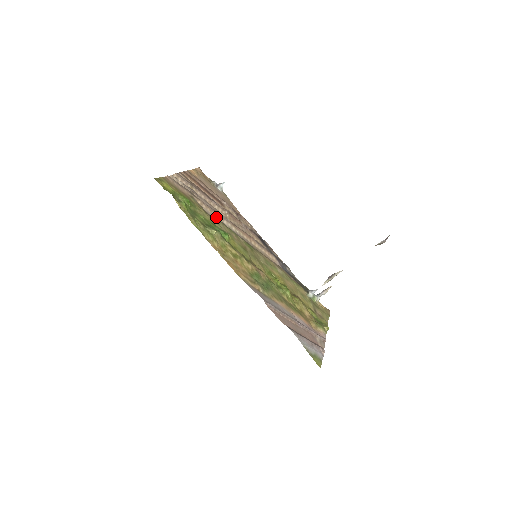
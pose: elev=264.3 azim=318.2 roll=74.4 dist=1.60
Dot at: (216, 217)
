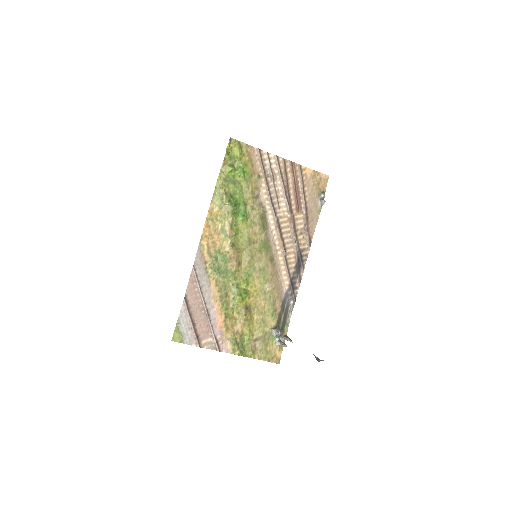
Dot at: (266, 206)
